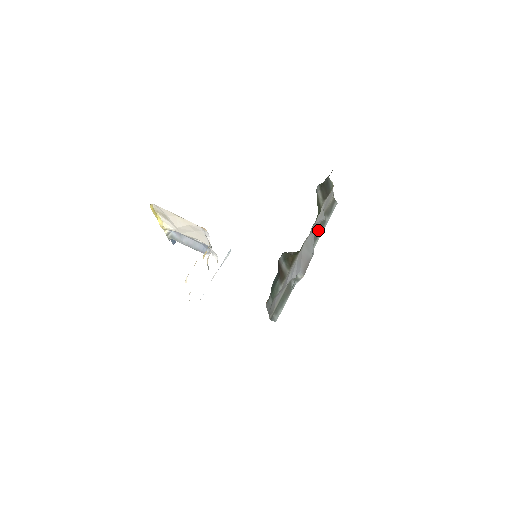
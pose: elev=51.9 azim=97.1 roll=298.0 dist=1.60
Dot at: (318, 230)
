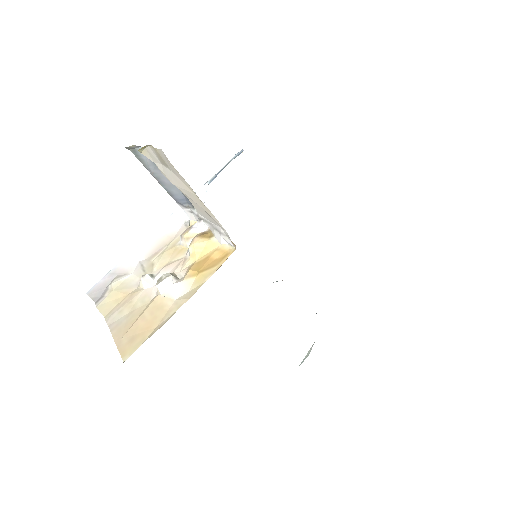
Dot at: occluded
